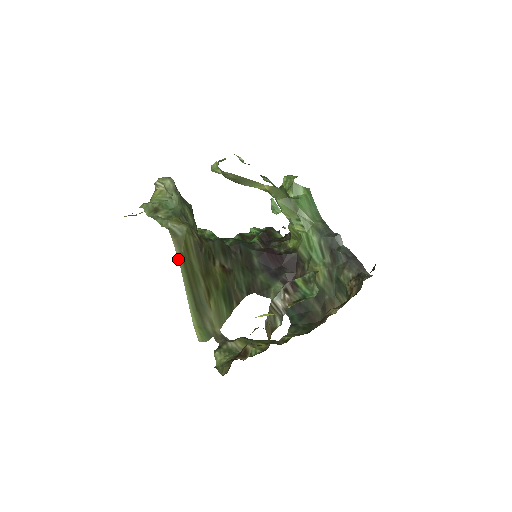
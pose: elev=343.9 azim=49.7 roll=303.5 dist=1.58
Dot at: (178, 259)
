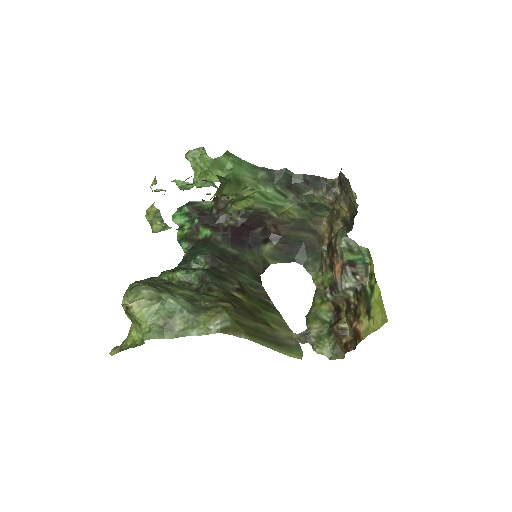
Dot at: occluded
